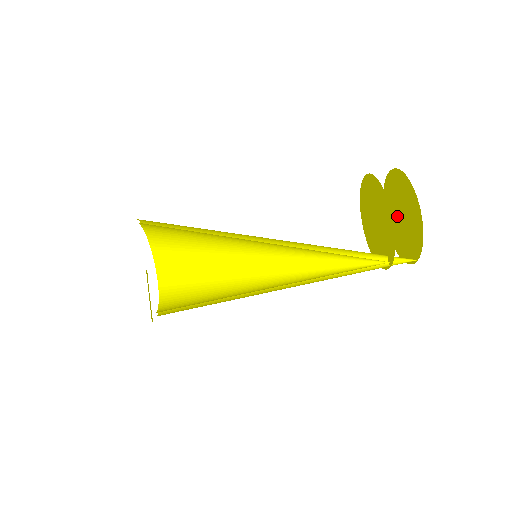
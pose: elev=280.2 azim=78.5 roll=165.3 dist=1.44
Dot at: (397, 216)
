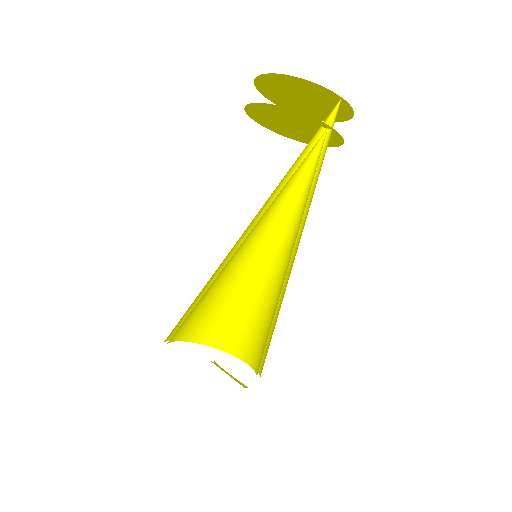
Dot at: (305, 104)
